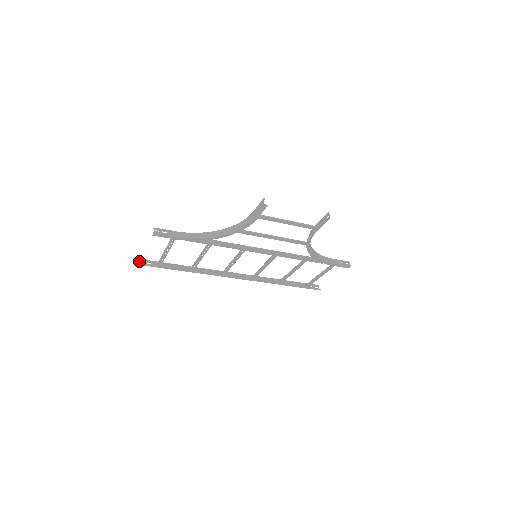
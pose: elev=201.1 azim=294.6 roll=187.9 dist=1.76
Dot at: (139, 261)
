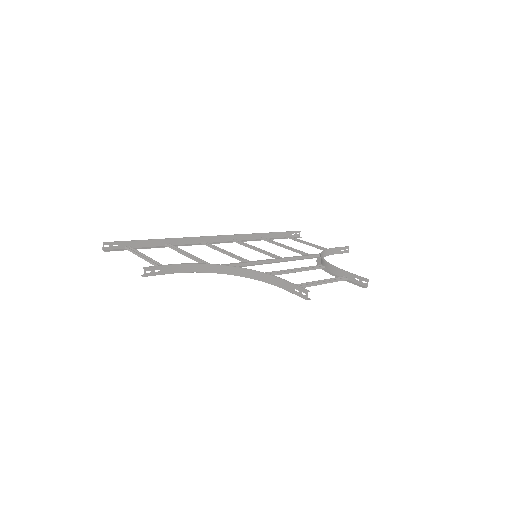
Dot at: (103, 245)
